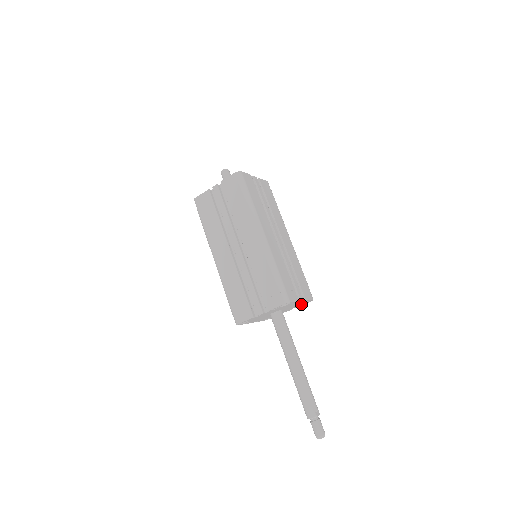
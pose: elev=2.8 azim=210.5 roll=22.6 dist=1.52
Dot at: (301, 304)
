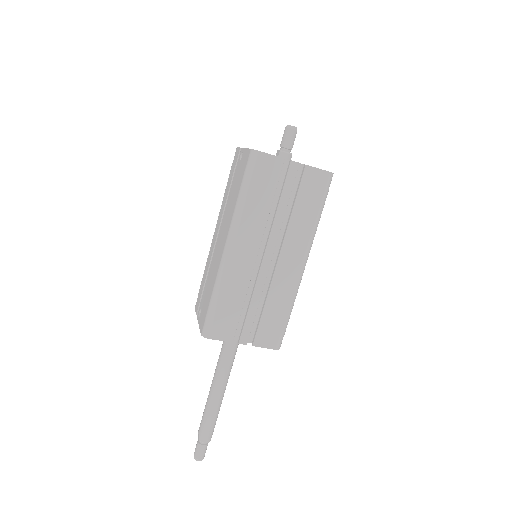
Dot at: occluded
